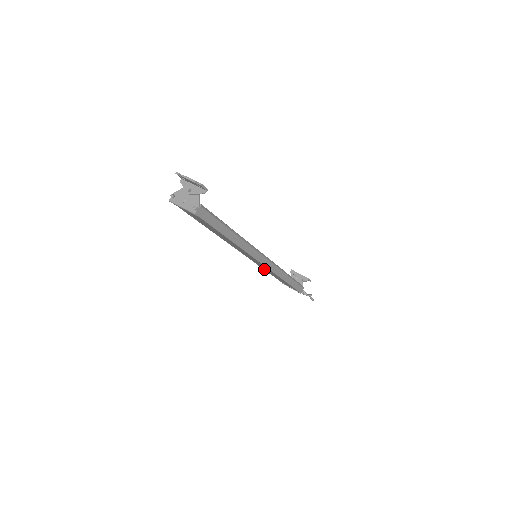
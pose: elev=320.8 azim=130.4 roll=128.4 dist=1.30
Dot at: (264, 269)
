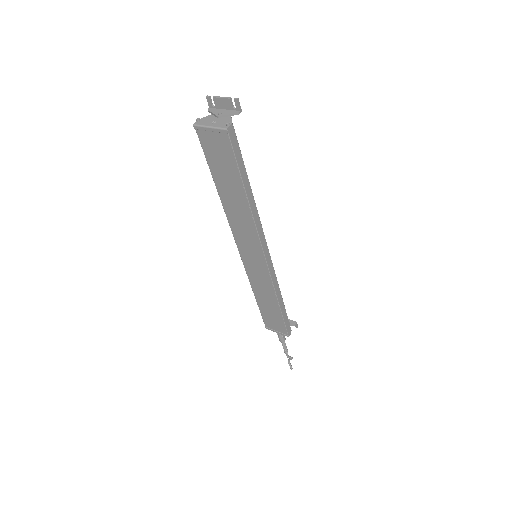
Dot at: (255, 292)
